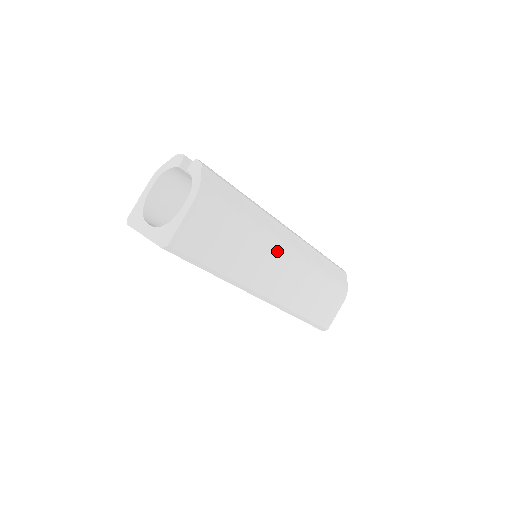
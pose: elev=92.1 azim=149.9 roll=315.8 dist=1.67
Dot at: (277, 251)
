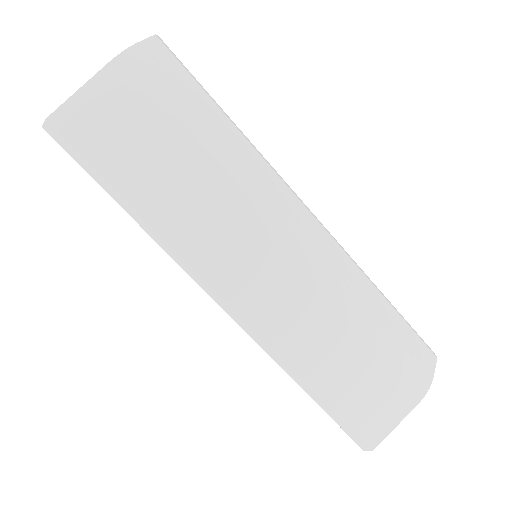
Dot at: (268, 226)
